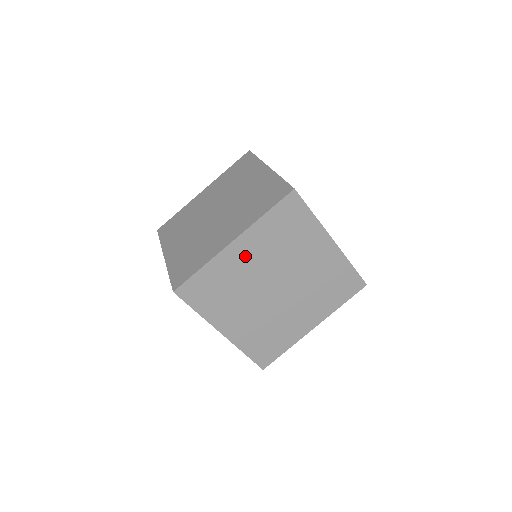
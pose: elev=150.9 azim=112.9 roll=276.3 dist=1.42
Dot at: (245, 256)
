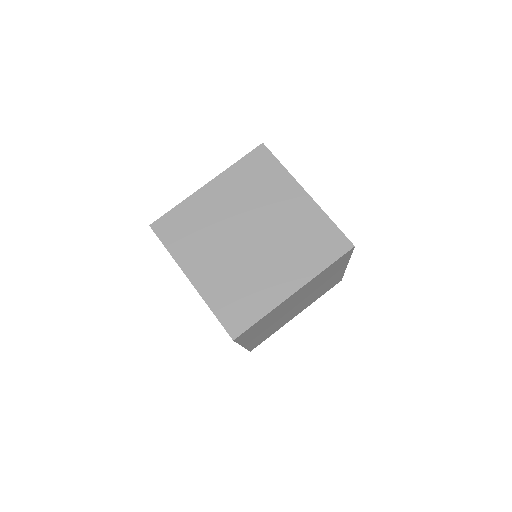
Dot at: (217, 199)
